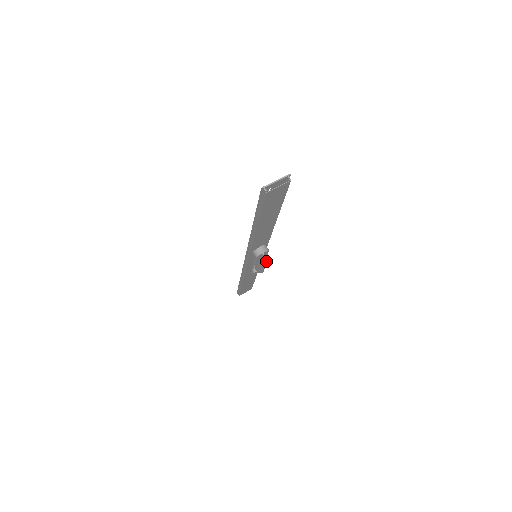
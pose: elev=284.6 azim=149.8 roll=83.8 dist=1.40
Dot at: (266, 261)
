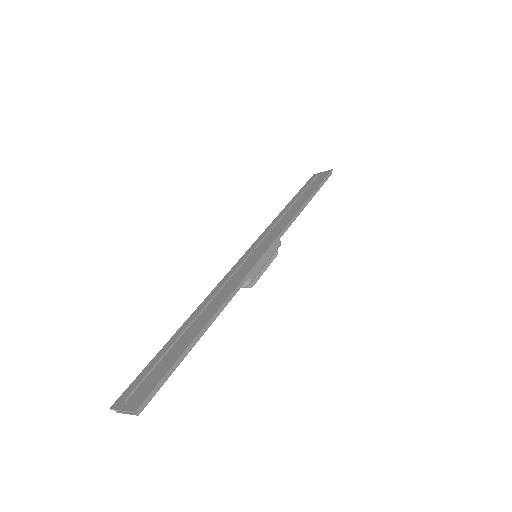
Dot at: (253, 284)
